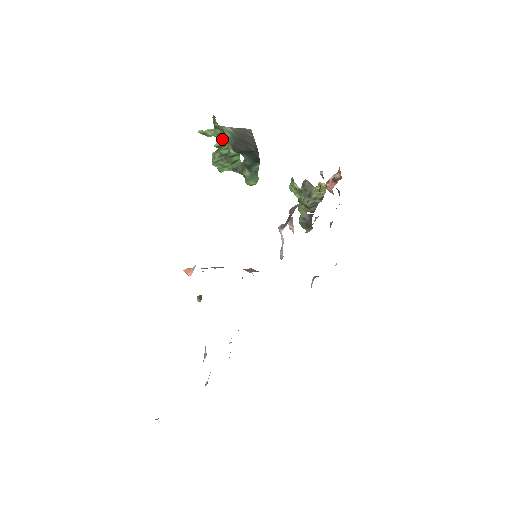
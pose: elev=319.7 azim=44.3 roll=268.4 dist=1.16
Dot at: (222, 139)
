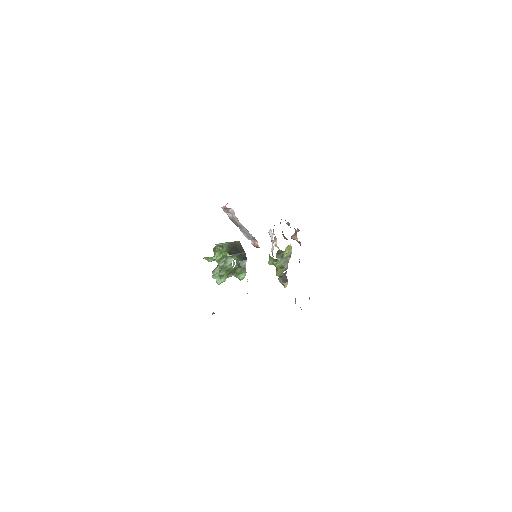
Dot at: (220, 255)
